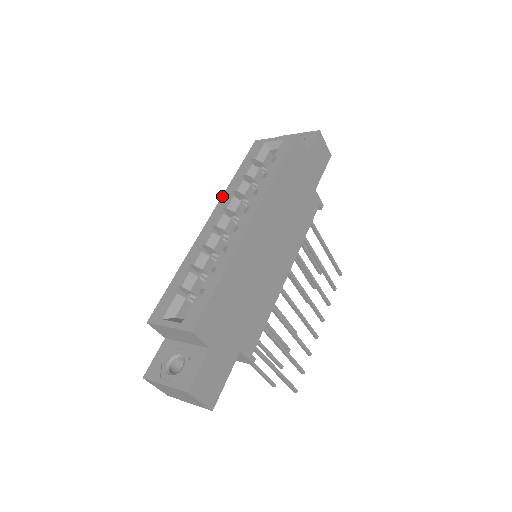
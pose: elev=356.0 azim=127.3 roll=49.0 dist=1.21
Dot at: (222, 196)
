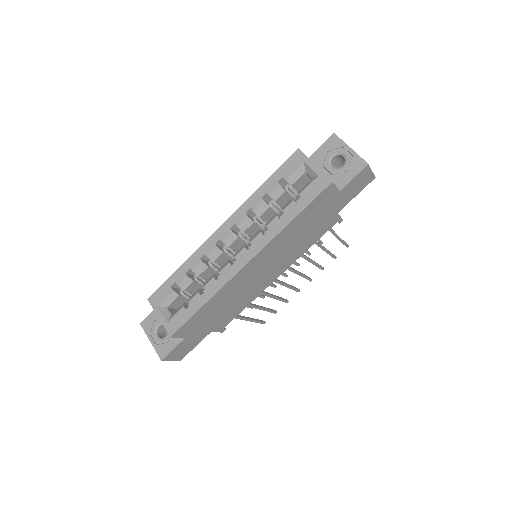
Dot at: (241, 206)
